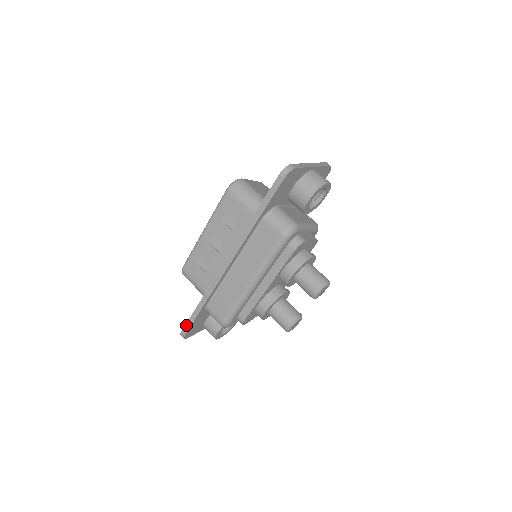
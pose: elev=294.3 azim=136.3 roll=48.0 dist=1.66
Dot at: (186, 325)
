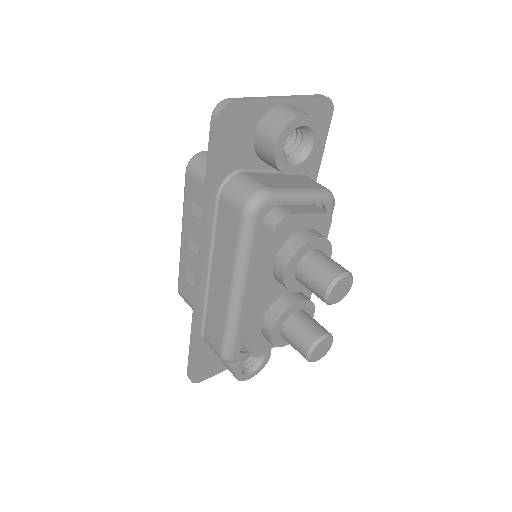
Dot at: (188, 364)
